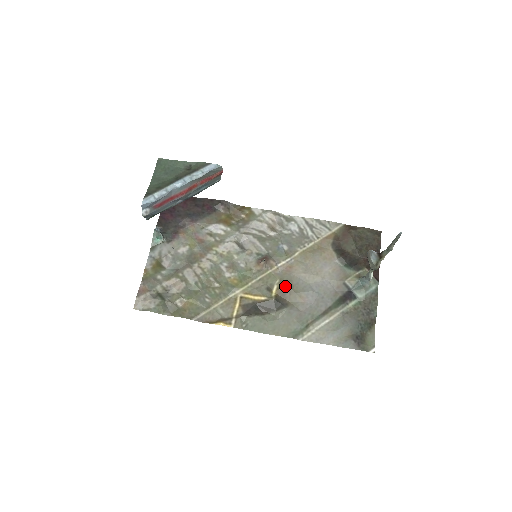
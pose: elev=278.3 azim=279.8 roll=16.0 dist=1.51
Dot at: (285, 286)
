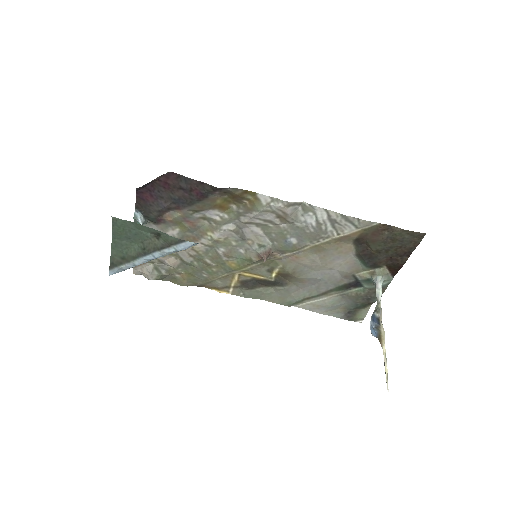
Dot at: (287, 273)
